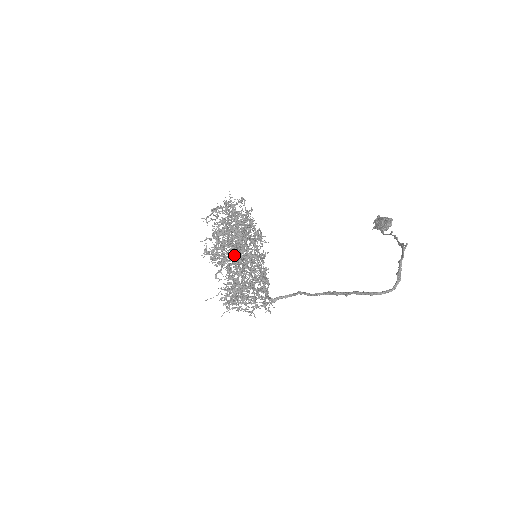
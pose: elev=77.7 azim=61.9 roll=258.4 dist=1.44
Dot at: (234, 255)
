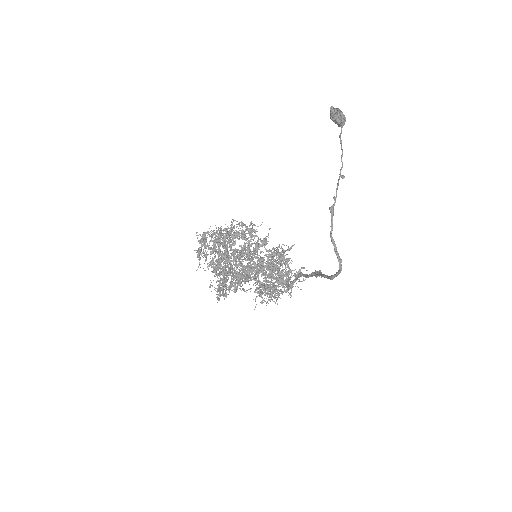
Dot at: occluded
